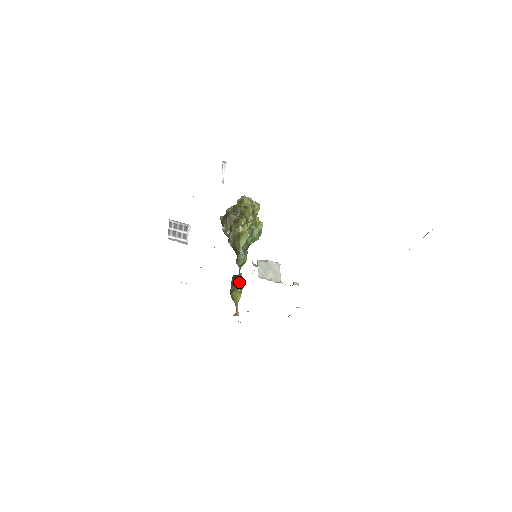
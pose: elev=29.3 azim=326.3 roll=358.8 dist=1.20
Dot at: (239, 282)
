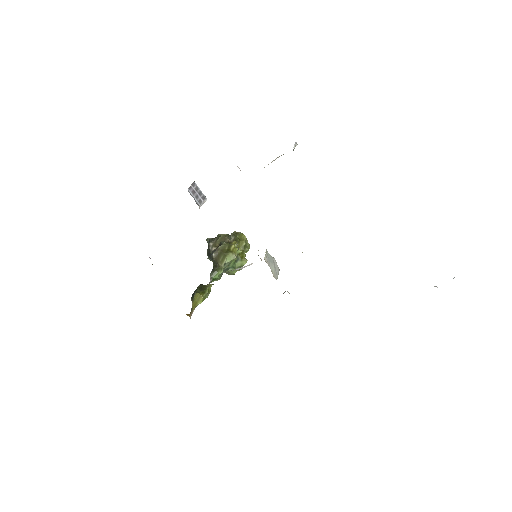
Dot at: (207, 289)
